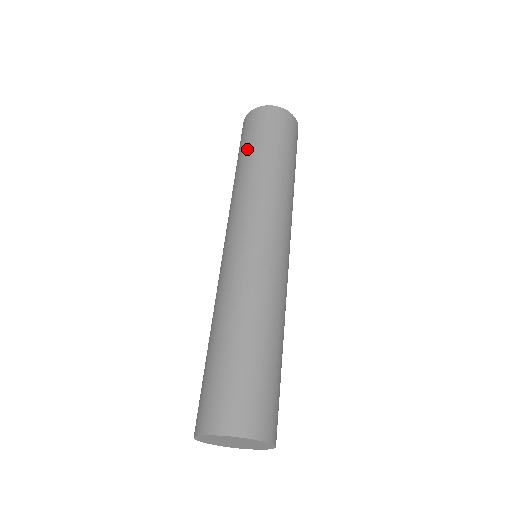
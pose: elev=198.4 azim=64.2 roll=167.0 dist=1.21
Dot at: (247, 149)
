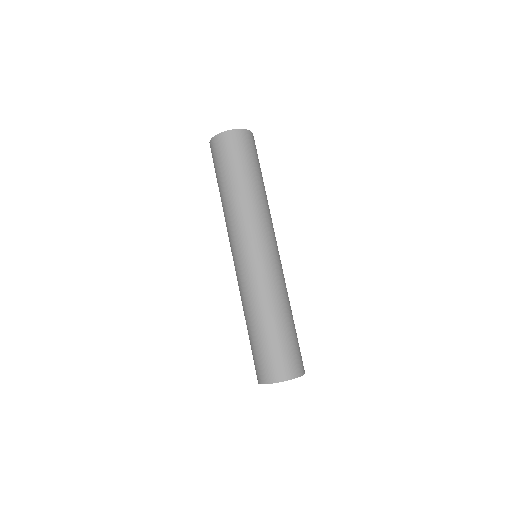
Dot at: (224, 176)
